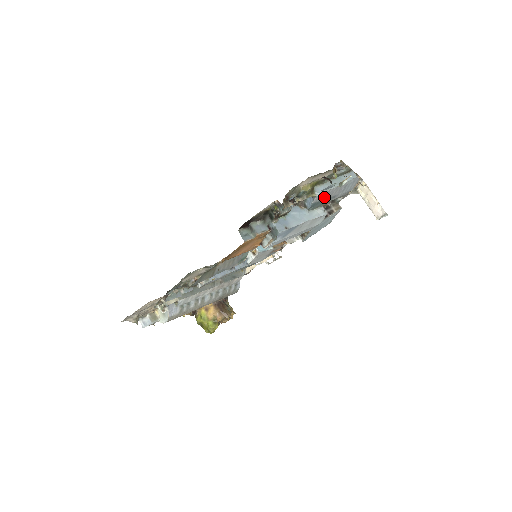
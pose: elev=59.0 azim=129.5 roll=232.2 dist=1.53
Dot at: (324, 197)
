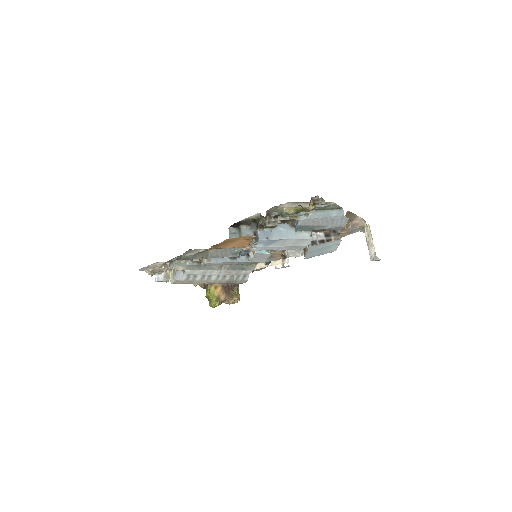
Dot at: (310, 223)
